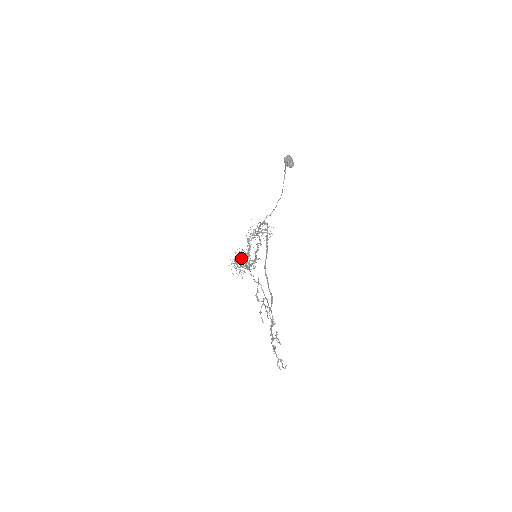
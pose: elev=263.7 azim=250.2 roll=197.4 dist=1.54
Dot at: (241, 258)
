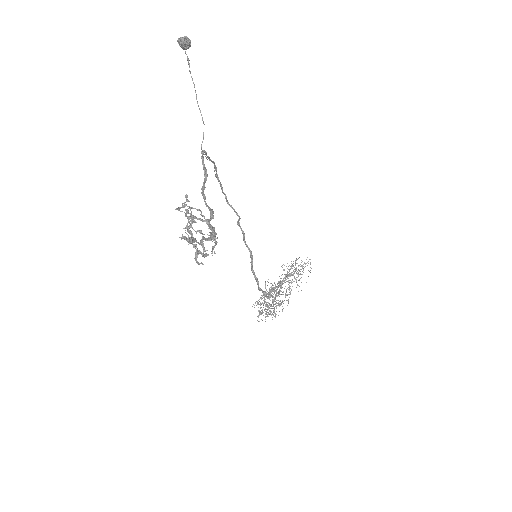
Dot at: occluded
